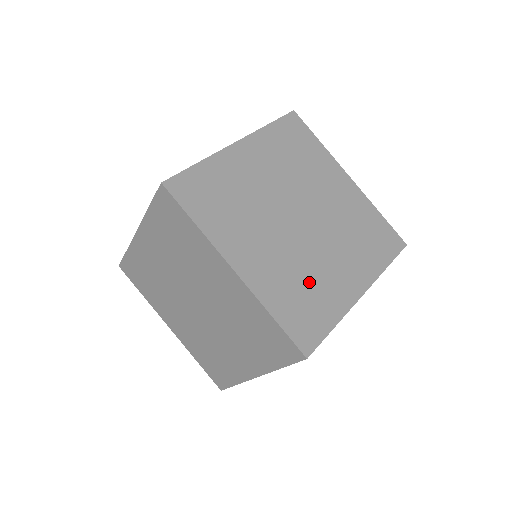
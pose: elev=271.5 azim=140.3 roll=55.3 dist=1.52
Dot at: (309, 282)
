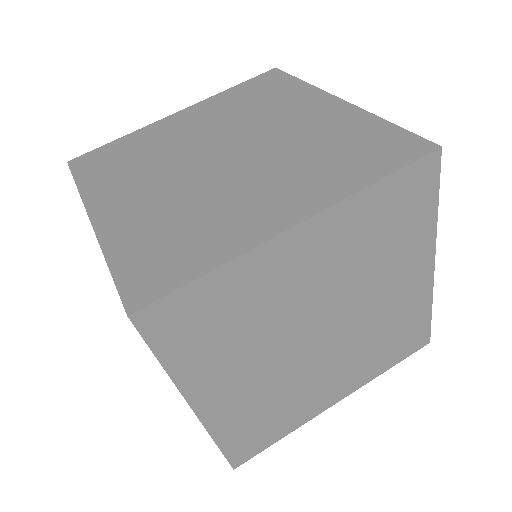
Dot at: (195, 220)
